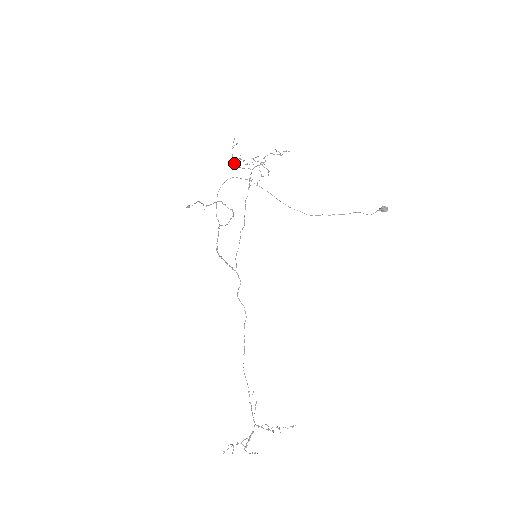
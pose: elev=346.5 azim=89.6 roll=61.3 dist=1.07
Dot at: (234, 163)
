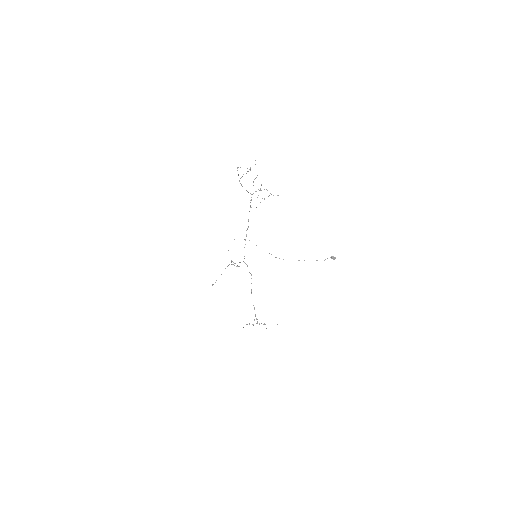
Dot at: occluded
